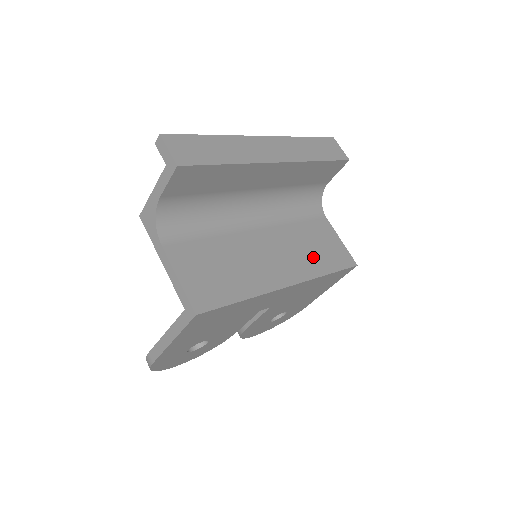
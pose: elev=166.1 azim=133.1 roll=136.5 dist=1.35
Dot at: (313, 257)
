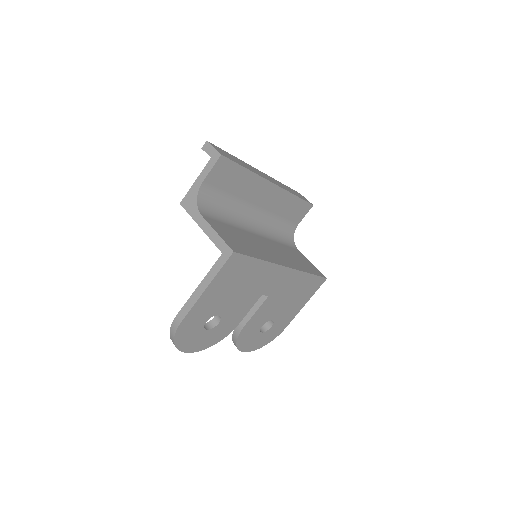
Dot at: (297, 262)
